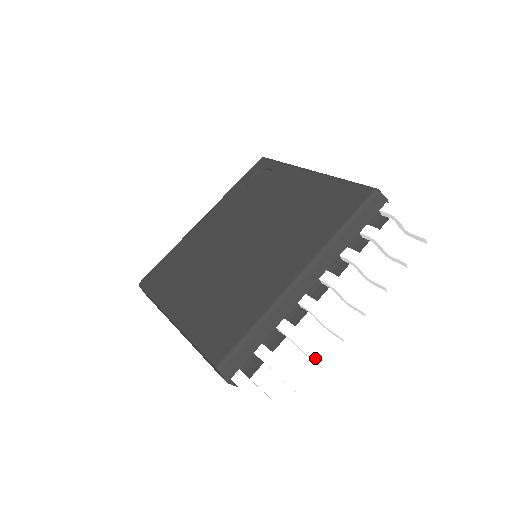
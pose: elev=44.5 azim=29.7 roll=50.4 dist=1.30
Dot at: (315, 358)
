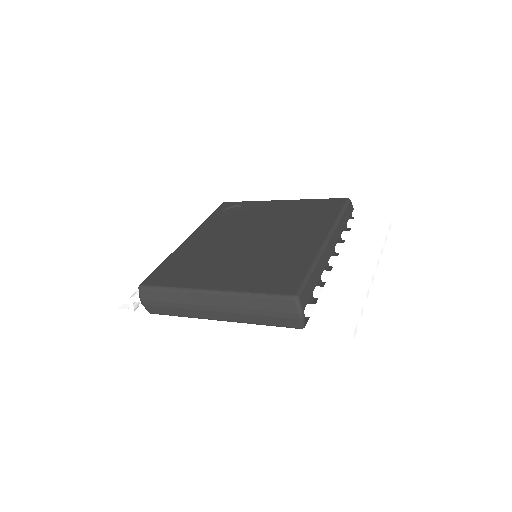
Dot at: (359, 293)
